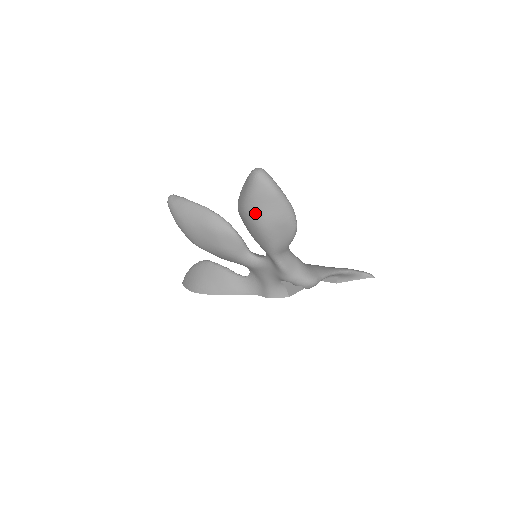
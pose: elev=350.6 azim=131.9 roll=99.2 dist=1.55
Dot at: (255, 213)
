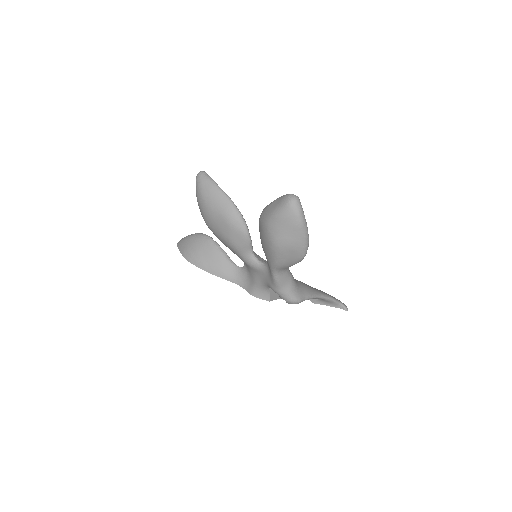
Dot at: (275, 231)
